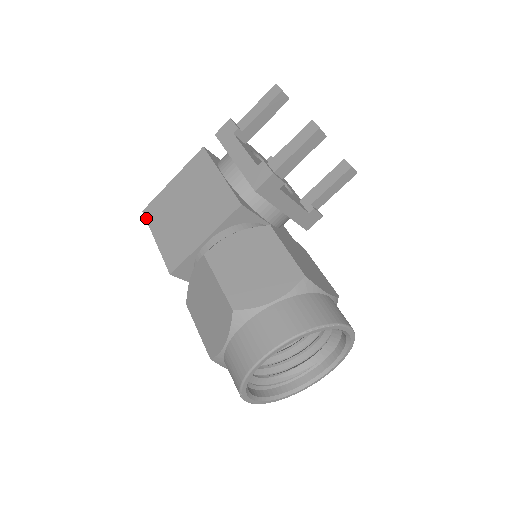
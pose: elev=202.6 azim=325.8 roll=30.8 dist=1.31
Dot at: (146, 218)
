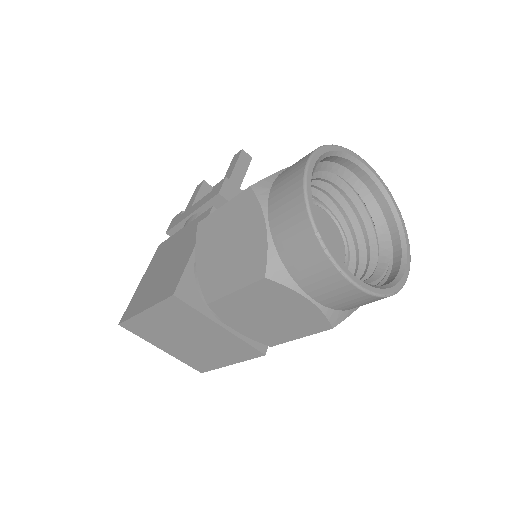
Dot at: (125, 320)
